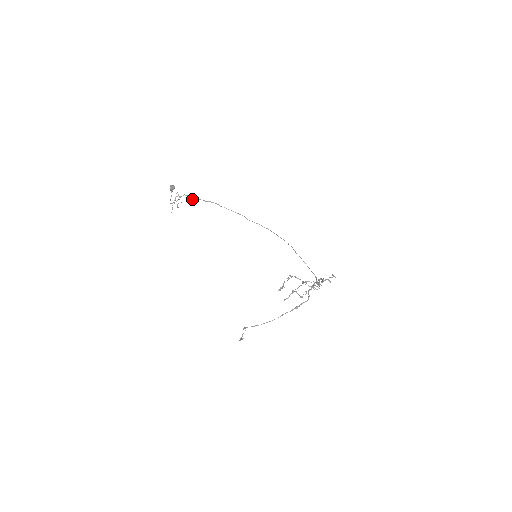
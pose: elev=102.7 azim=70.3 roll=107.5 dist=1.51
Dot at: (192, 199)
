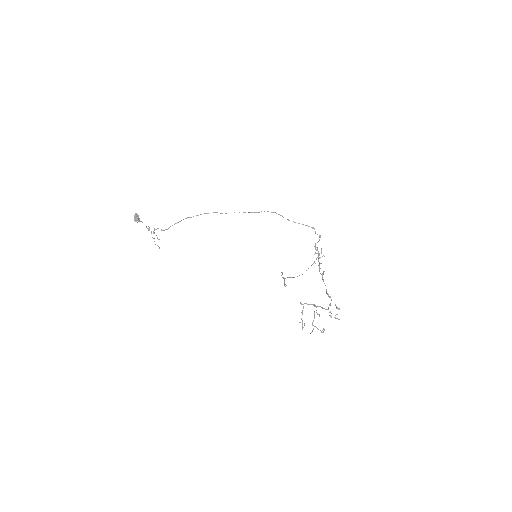
Dot at: occluded
